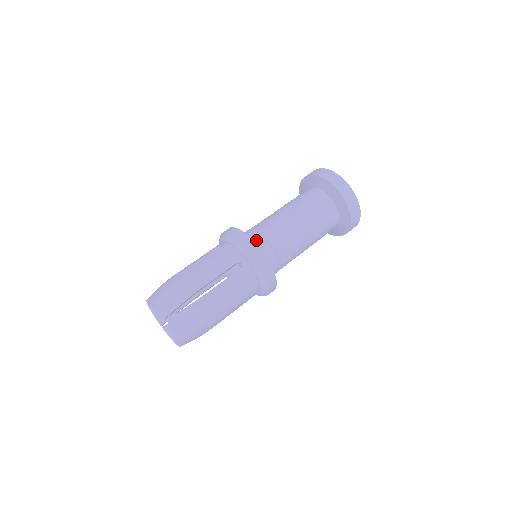
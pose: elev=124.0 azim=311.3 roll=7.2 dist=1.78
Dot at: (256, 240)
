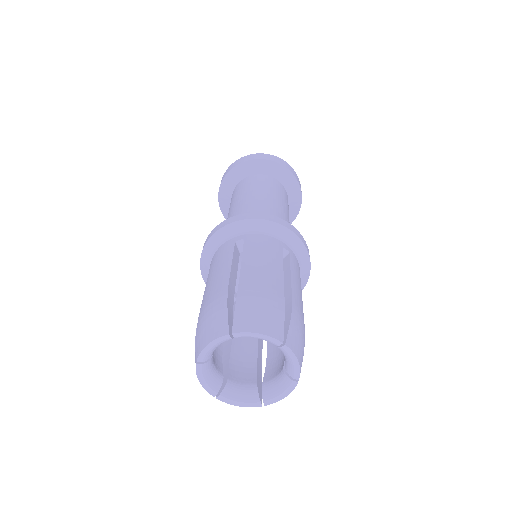
Dot at: occluded
